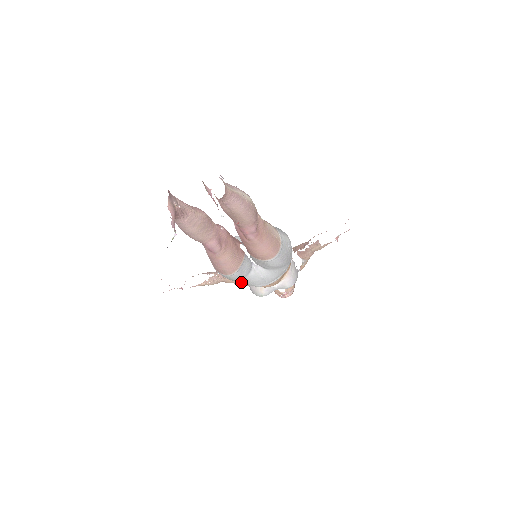
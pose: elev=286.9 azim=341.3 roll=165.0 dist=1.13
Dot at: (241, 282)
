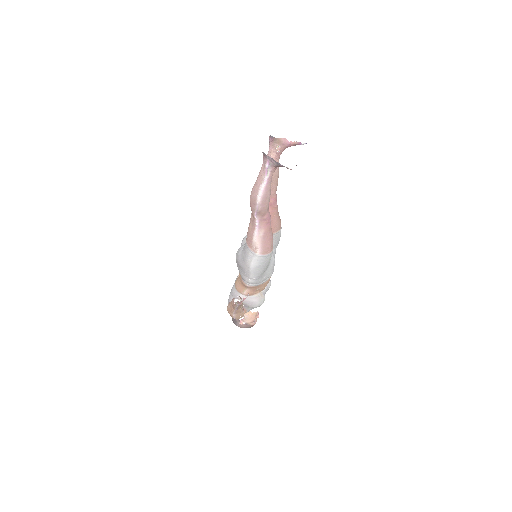
Dot at: (264, 276)
